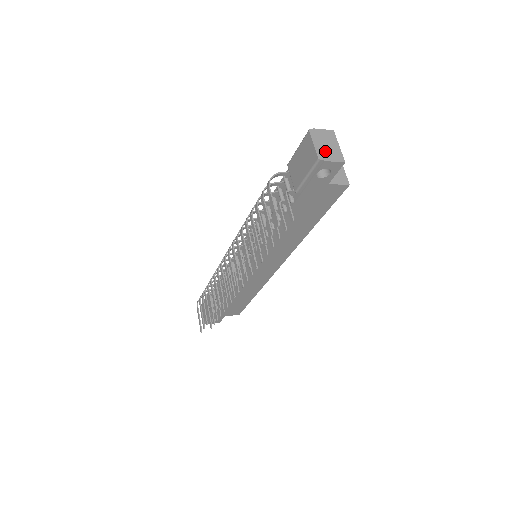
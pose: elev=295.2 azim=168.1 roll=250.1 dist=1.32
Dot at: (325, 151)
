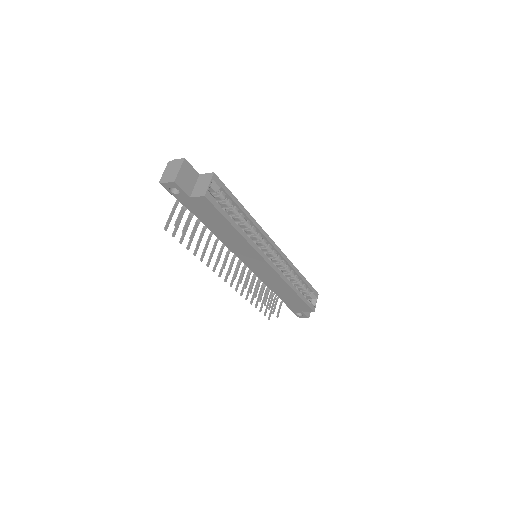
Dot at: (167, 176)
